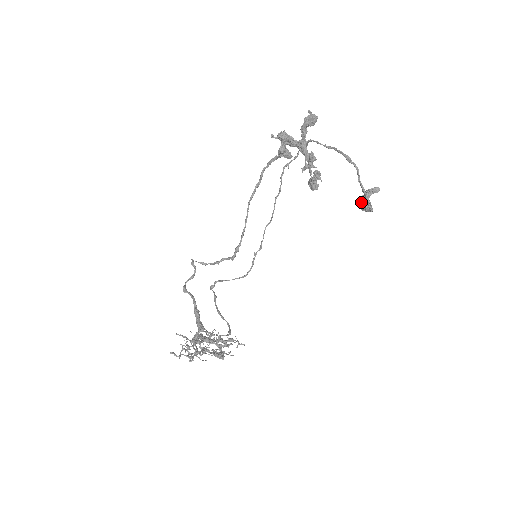
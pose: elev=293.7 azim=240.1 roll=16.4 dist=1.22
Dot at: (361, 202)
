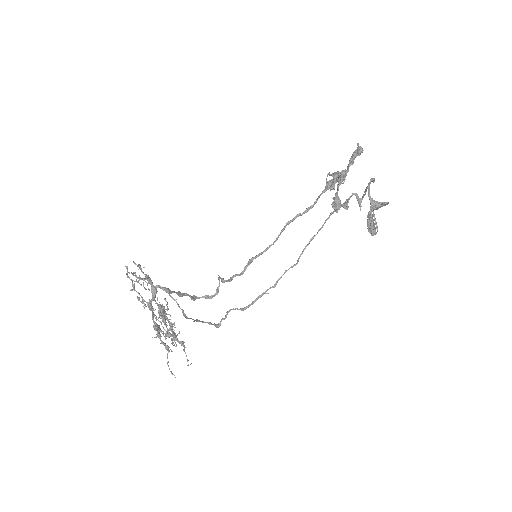
Dot at: occluded
